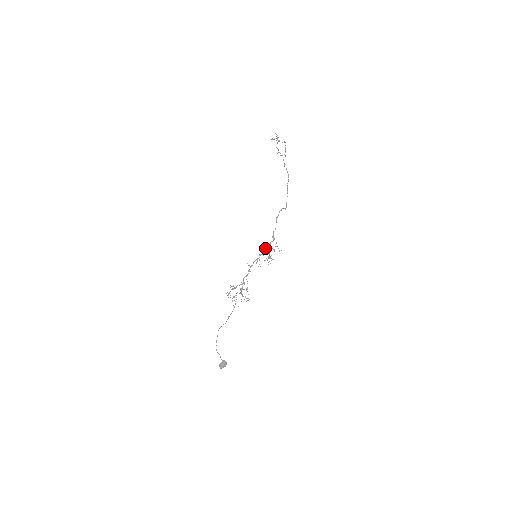
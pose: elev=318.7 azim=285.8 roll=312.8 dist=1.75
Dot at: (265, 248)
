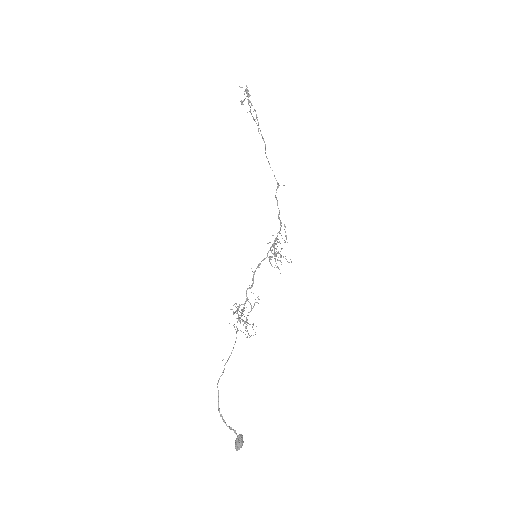
Dot at: (274, 241)
